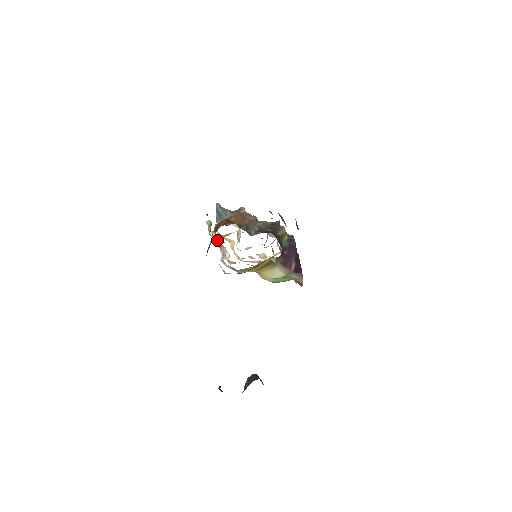
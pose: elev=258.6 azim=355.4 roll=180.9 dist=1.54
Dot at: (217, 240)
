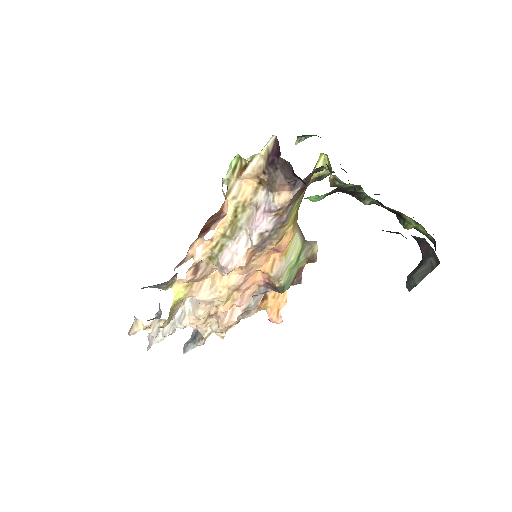
Dot at: (245, 191)
